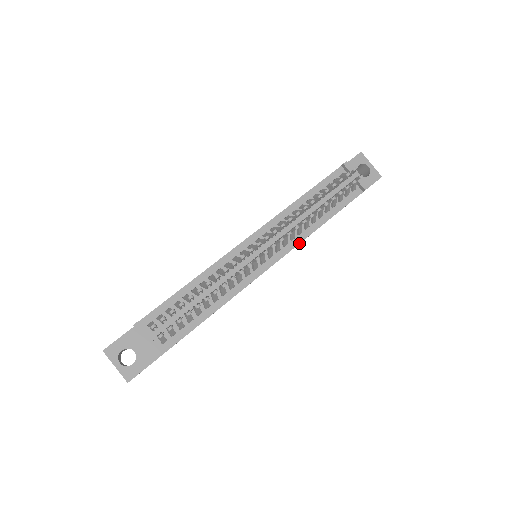
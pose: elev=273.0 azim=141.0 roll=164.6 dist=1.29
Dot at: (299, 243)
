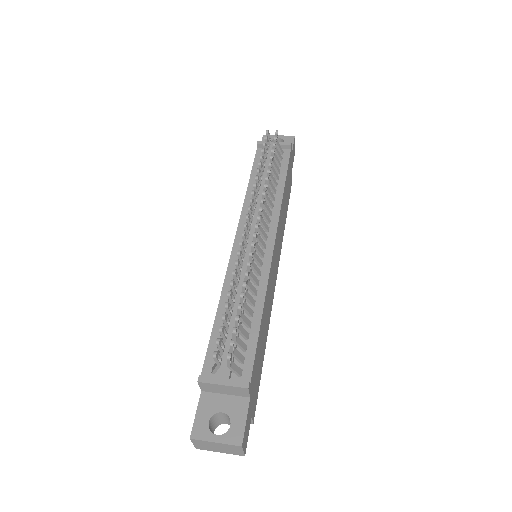
Dot at: (279, 213)
